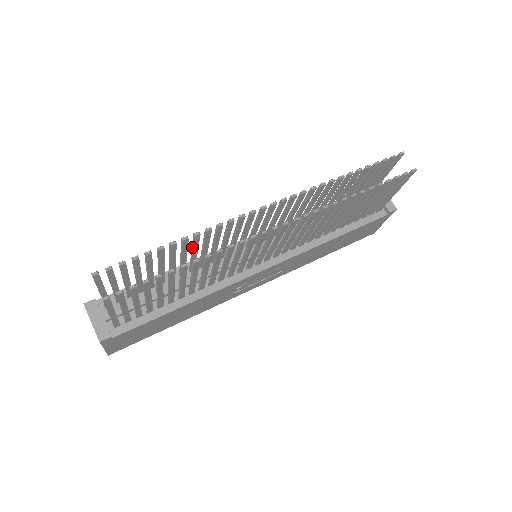
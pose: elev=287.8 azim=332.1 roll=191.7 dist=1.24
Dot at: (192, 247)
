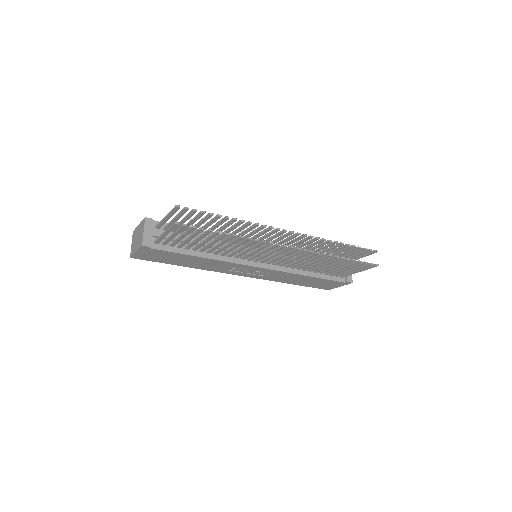
Dot at: (232, 226)
